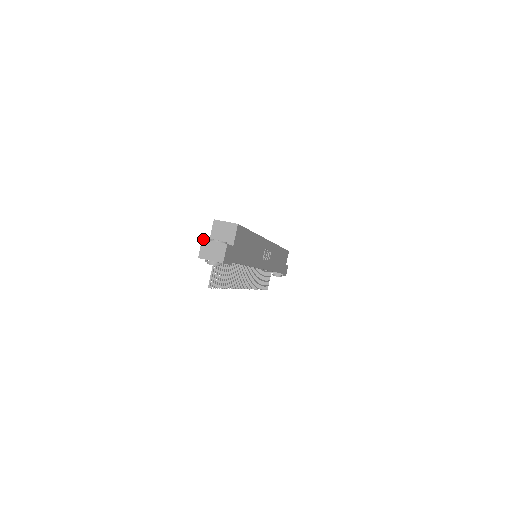
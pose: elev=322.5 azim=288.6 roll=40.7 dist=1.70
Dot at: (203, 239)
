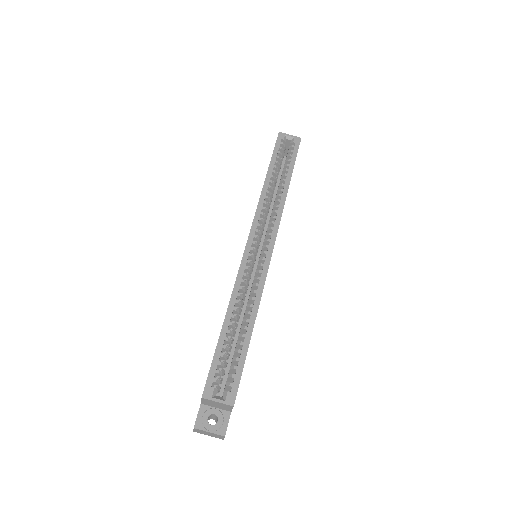
Dot at: (195, 429)
